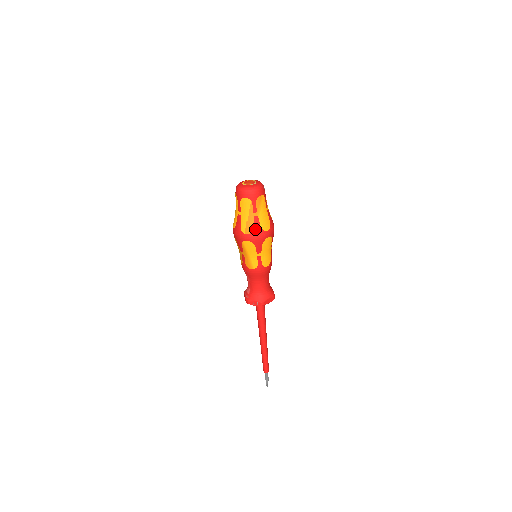
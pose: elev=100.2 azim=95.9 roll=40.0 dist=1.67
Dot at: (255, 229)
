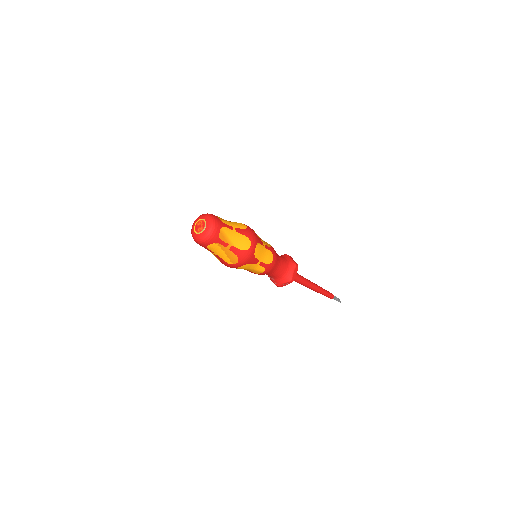
Dot at: (239, 256)
